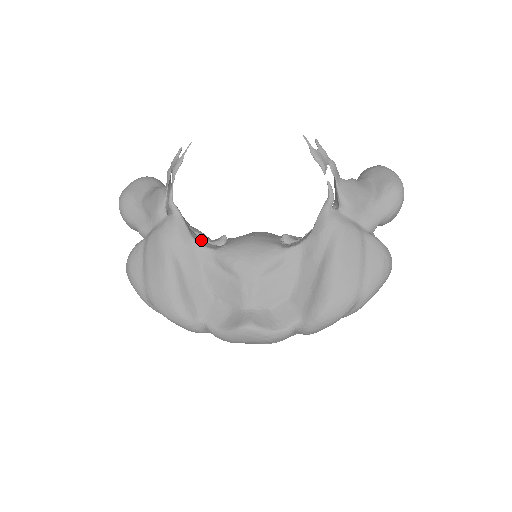
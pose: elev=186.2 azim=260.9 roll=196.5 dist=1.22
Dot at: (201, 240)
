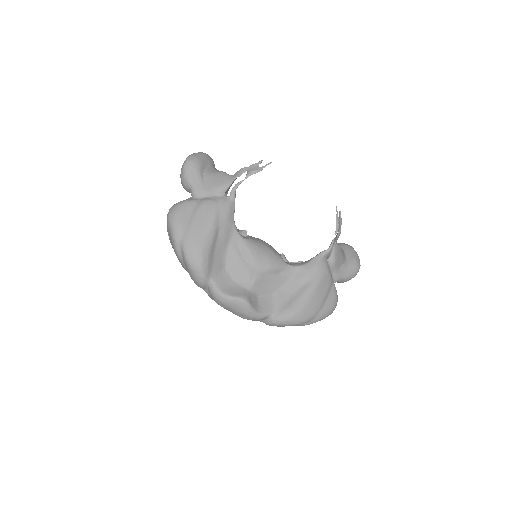
Dot at: occluded
